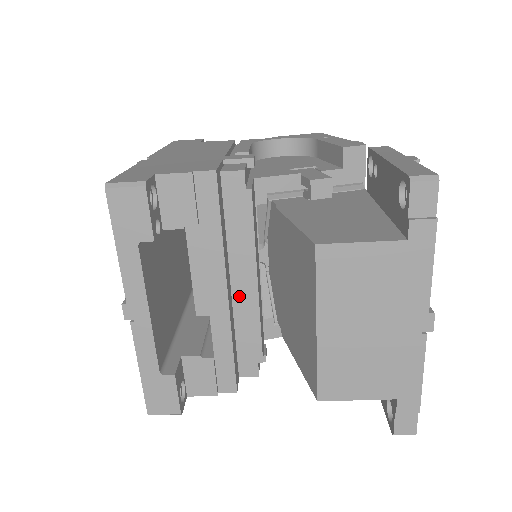
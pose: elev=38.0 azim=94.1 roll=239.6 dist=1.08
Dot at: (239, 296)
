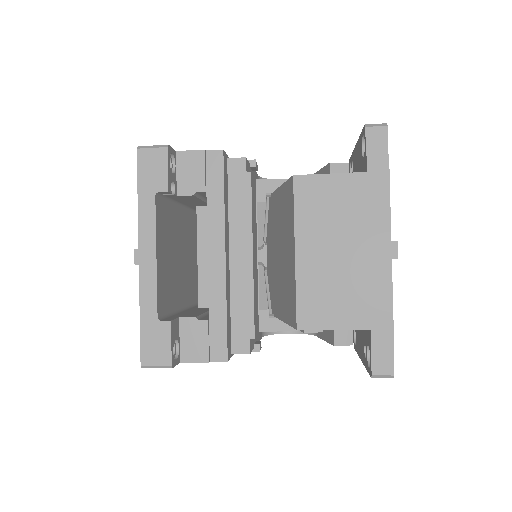
Dot at: (236, 268)
